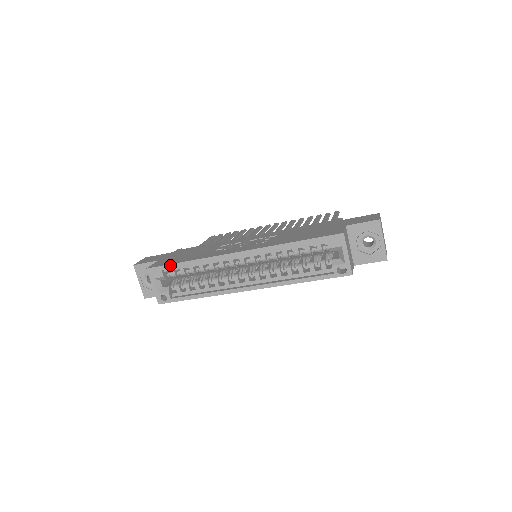
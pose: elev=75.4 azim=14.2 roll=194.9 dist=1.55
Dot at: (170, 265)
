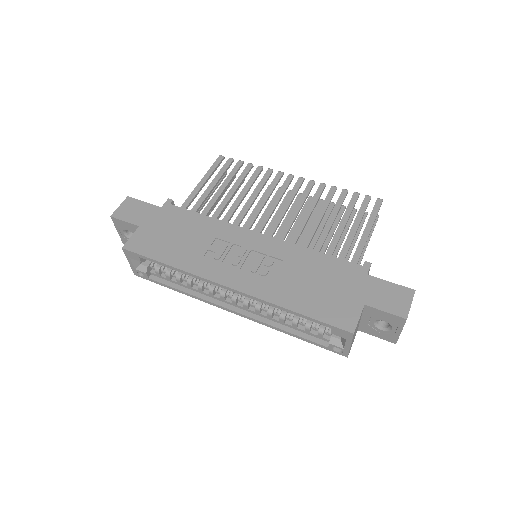
Dot at: (149, 258)
